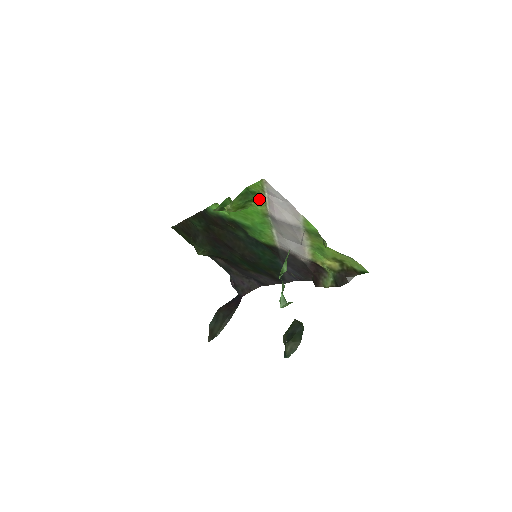
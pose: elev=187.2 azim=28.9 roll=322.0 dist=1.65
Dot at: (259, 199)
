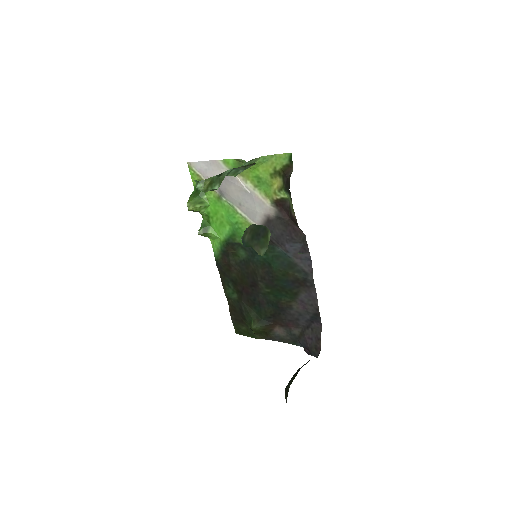
Dot at: occluded
